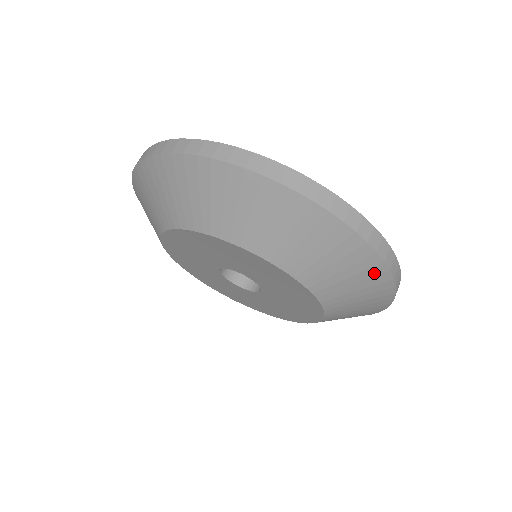
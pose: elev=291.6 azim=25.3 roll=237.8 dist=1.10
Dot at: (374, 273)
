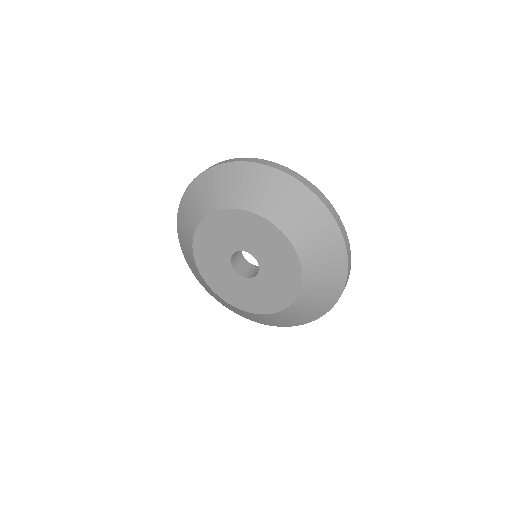
Dot at: (327, 305)
